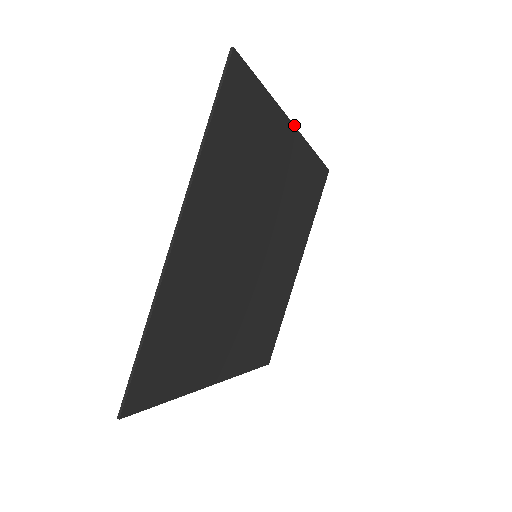
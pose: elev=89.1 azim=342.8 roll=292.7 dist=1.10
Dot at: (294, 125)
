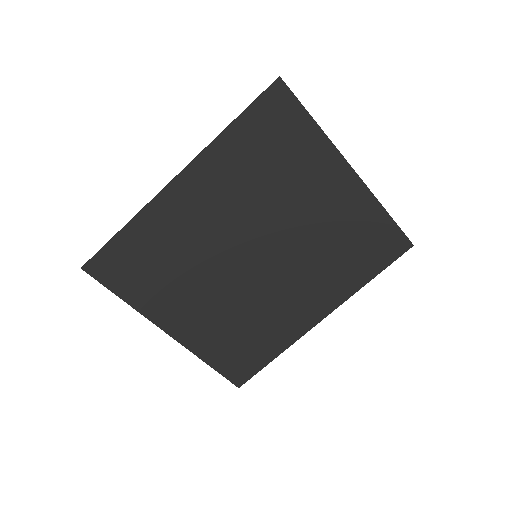
Dot at: (170, 182)
